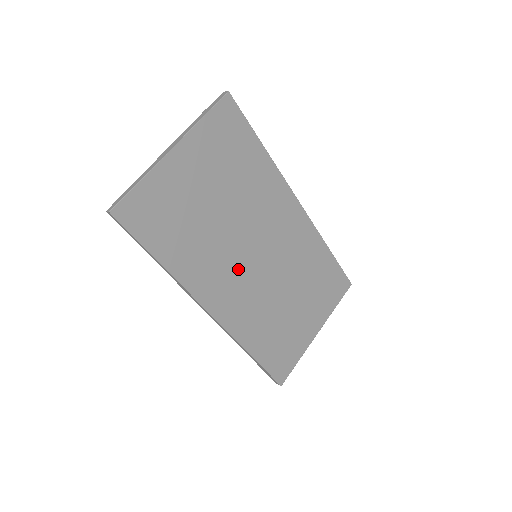
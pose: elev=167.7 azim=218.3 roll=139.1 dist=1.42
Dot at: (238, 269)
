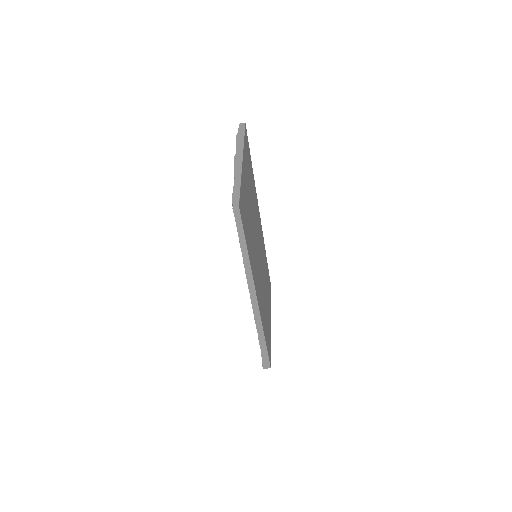
Dot at: (258, 265)
